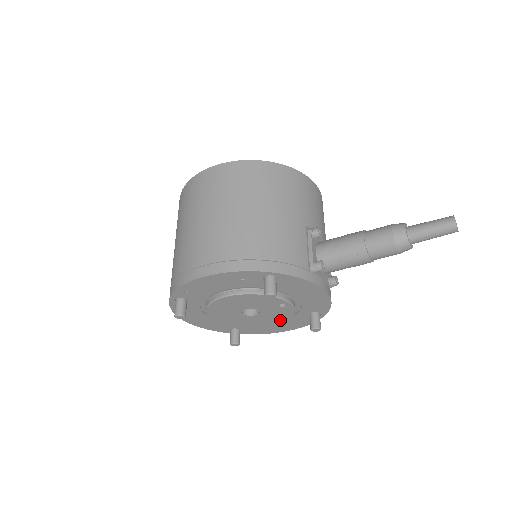
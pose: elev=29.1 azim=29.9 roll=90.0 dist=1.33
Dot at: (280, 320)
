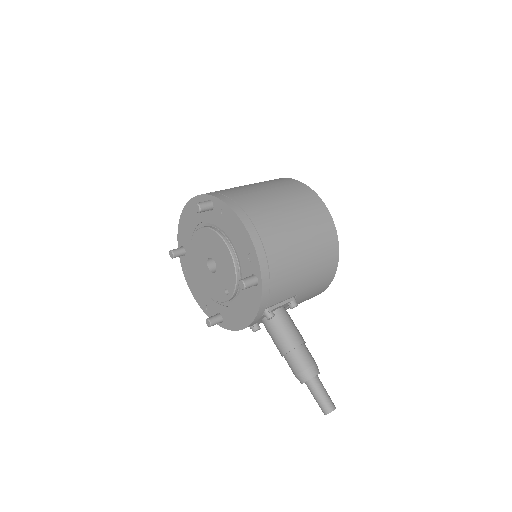
Dot at: (208, 290)
